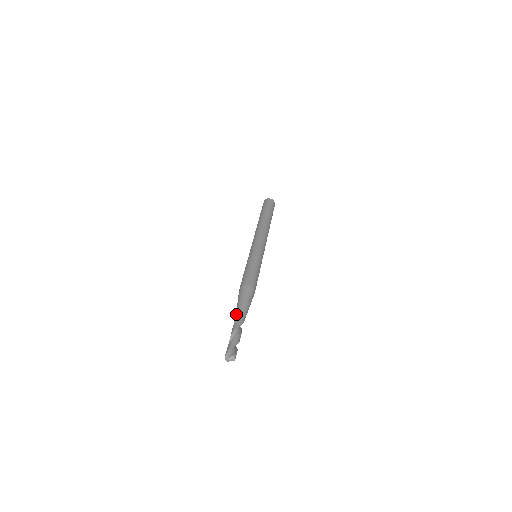
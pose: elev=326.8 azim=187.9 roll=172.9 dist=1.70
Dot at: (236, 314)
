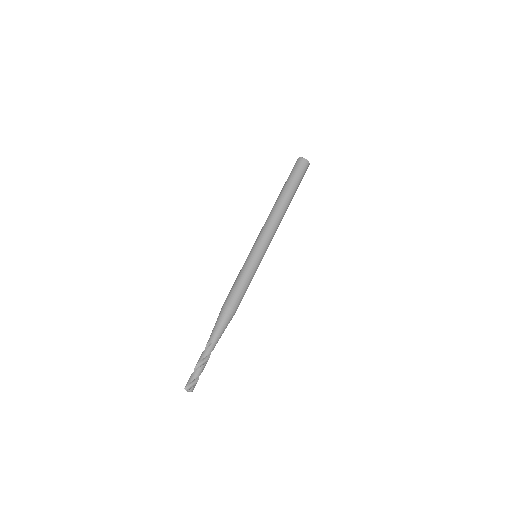
Dot at: (208, 340)
